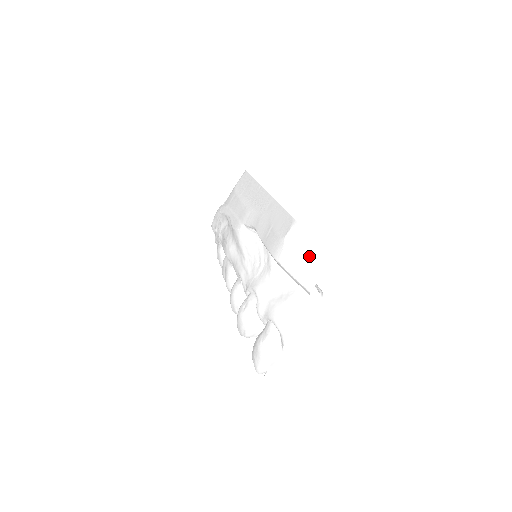
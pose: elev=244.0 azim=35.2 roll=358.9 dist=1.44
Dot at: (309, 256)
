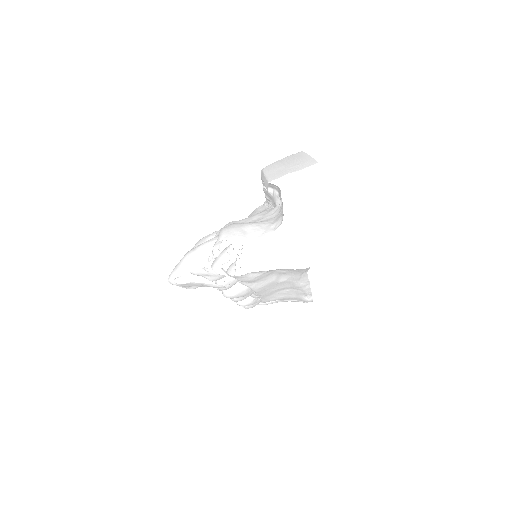
Dot at: (290, 164)
